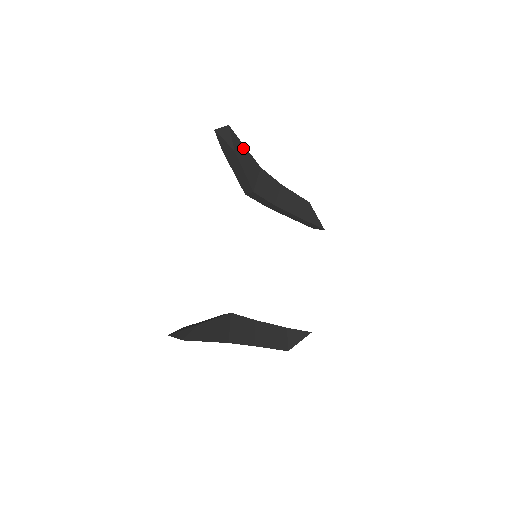
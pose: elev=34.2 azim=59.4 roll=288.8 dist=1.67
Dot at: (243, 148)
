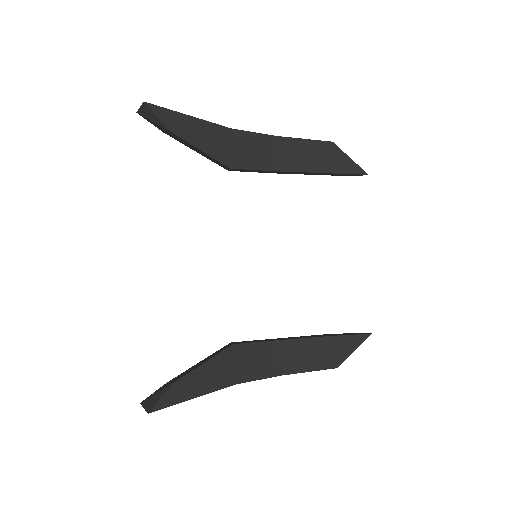
Dot at: (185, 119)
